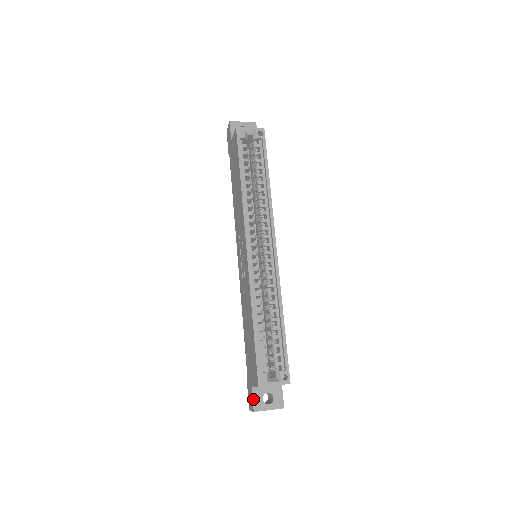
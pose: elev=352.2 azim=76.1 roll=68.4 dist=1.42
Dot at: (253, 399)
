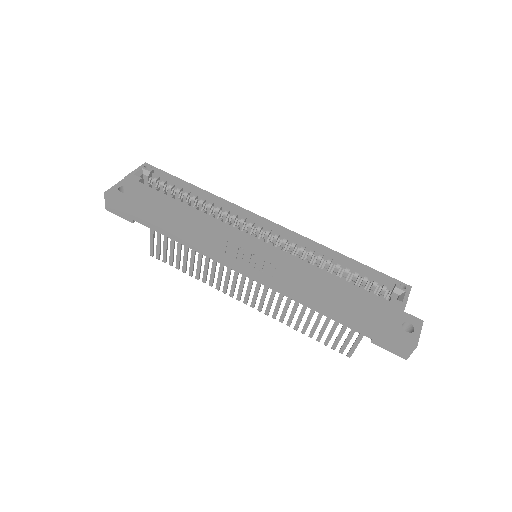
Dot at: (403, 340)
